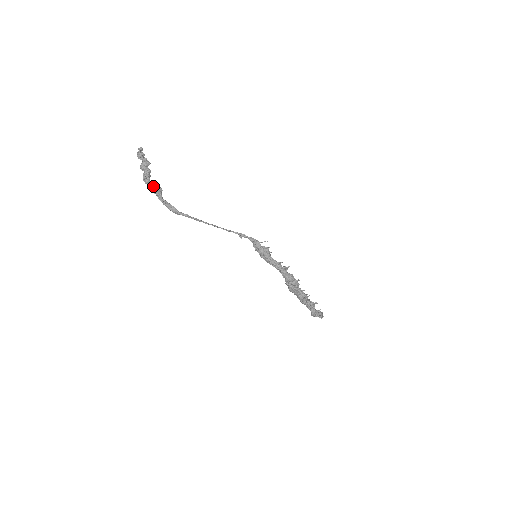
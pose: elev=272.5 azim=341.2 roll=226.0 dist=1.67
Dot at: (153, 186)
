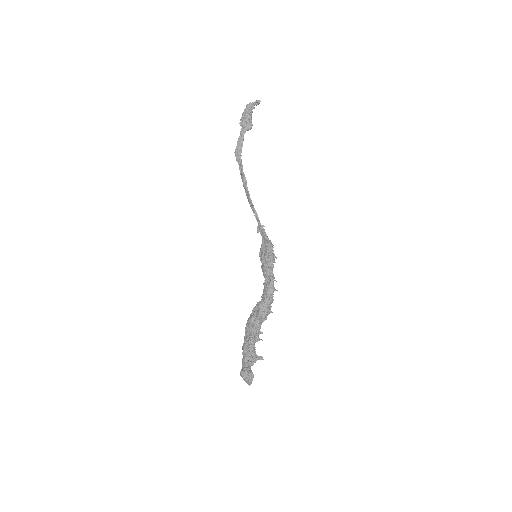
Dot at: (249, 119)
